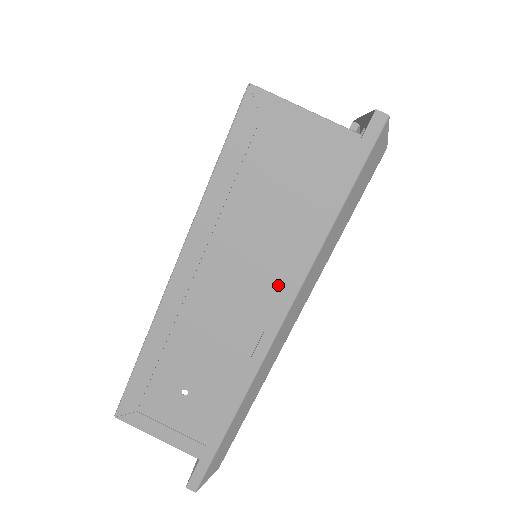
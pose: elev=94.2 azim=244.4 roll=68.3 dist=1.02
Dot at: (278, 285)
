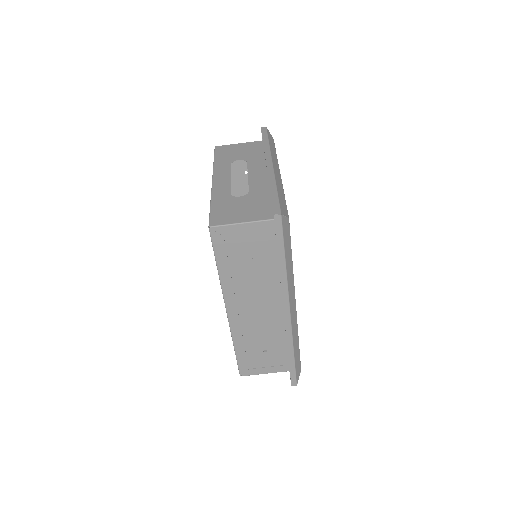
Dot at: (278, 292)
